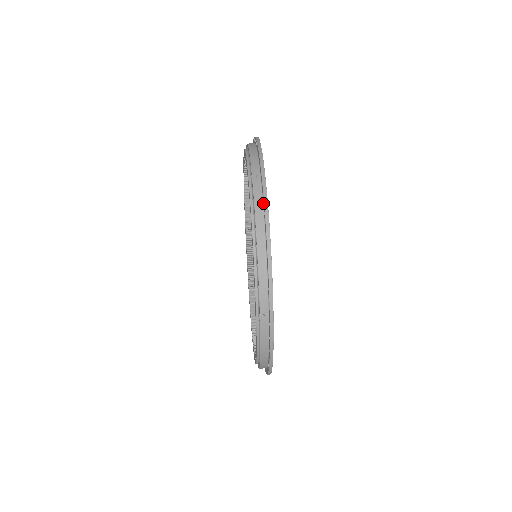
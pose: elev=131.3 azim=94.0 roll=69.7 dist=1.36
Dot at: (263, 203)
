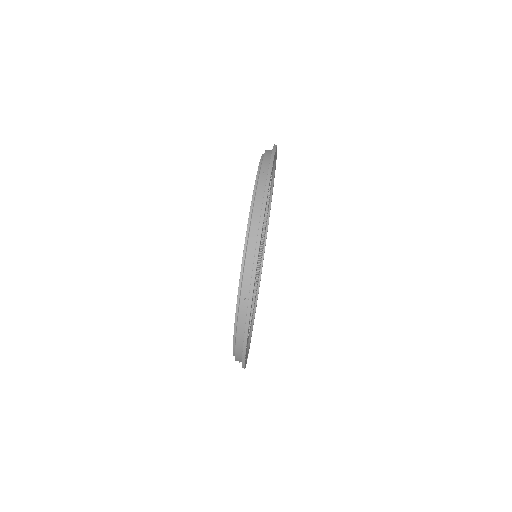
Dot at: (245, 327)
